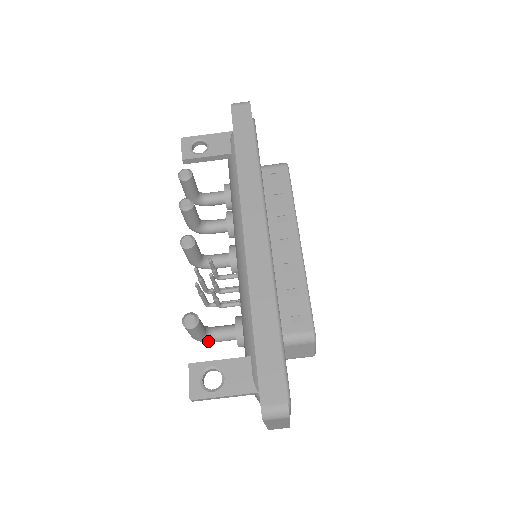
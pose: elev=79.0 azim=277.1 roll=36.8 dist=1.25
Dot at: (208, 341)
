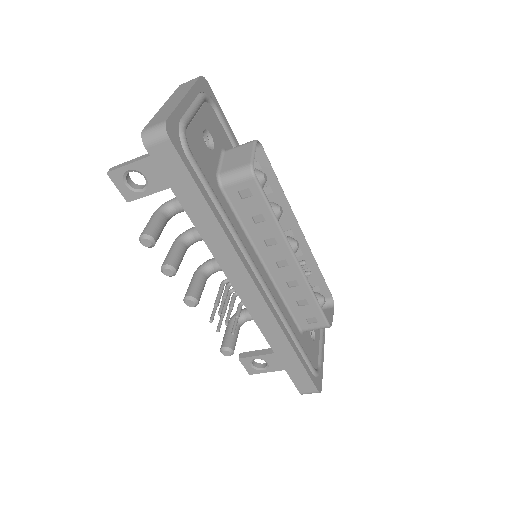
Dot at: occluded
